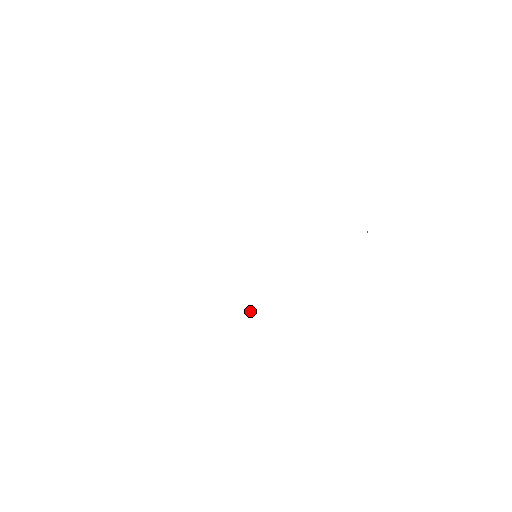
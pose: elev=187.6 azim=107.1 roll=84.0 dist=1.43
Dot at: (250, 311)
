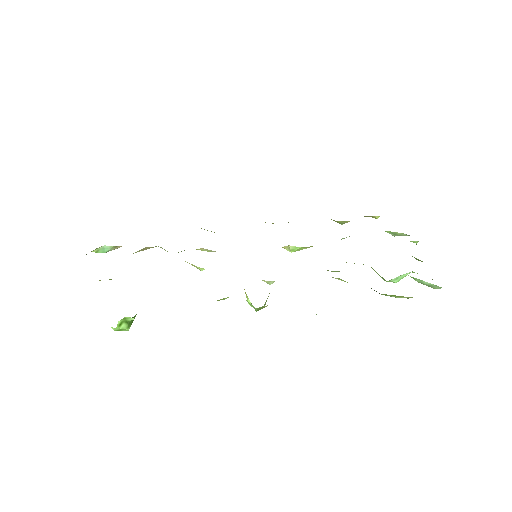
Dot at: (245, 293)
